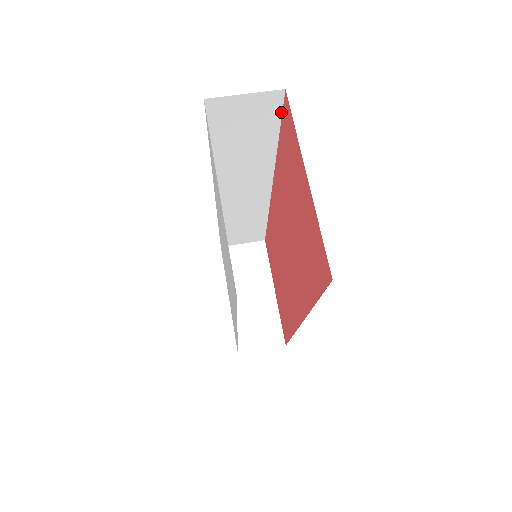
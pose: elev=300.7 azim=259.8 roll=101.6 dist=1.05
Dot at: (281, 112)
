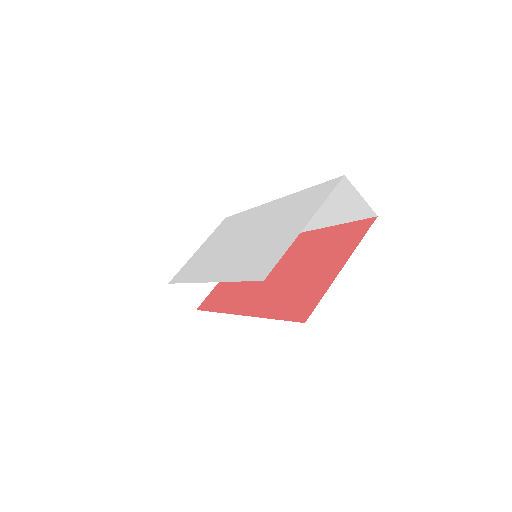
Dot at: (361, 219)
